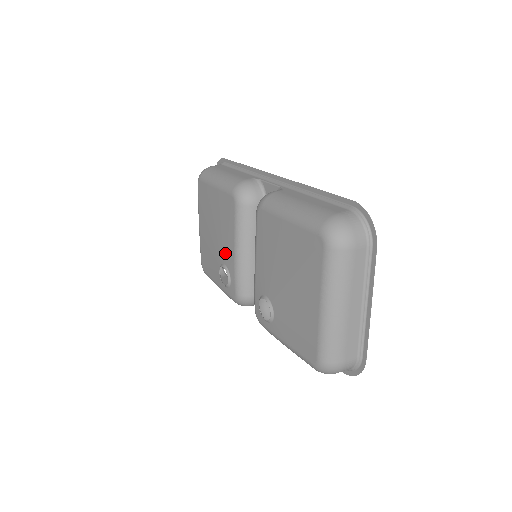
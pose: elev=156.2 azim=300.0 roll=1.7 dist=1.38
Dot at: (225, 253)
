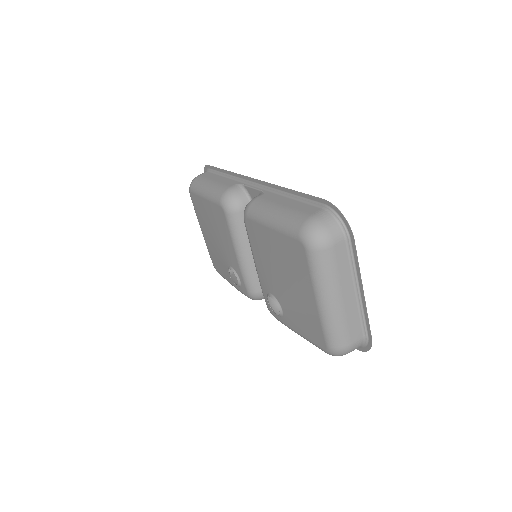
Dot at: (229, 257)
